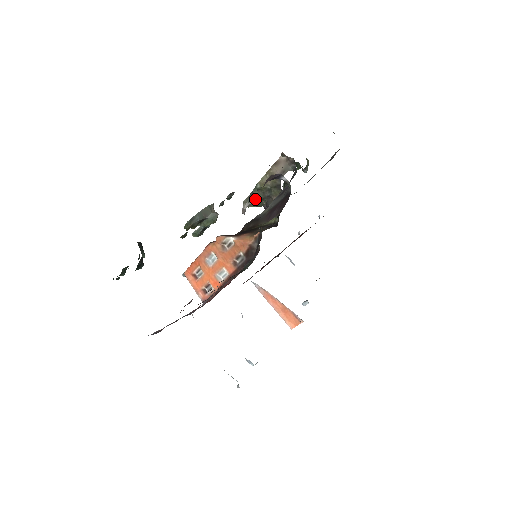
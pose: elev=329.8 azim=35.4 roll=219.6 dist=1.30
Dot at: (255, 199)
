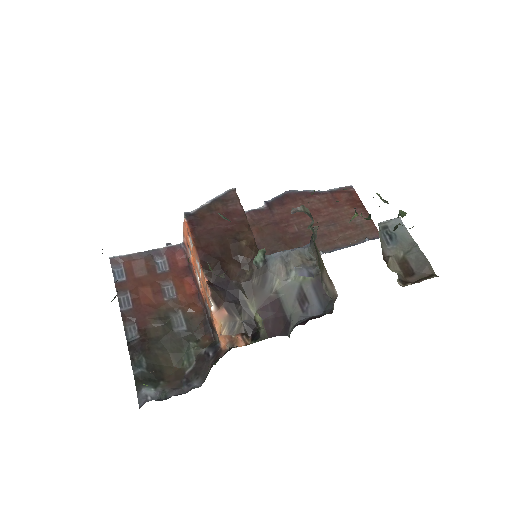
Dot at: occluded
